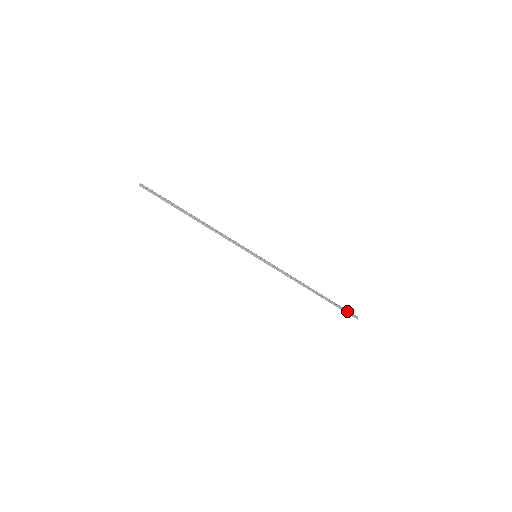
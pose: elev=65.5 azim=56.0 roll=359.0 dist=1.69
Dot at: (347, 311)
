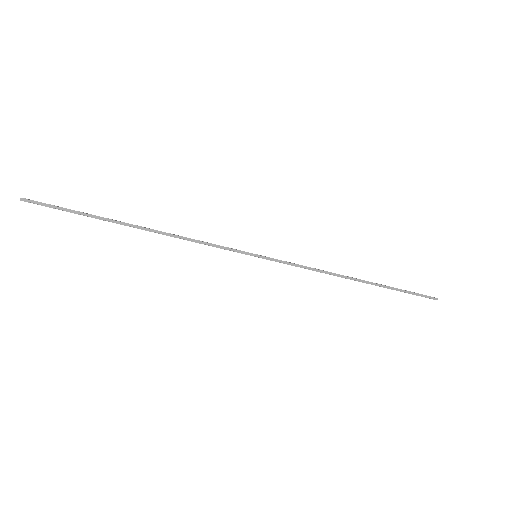
Dot at: (416, 294)
